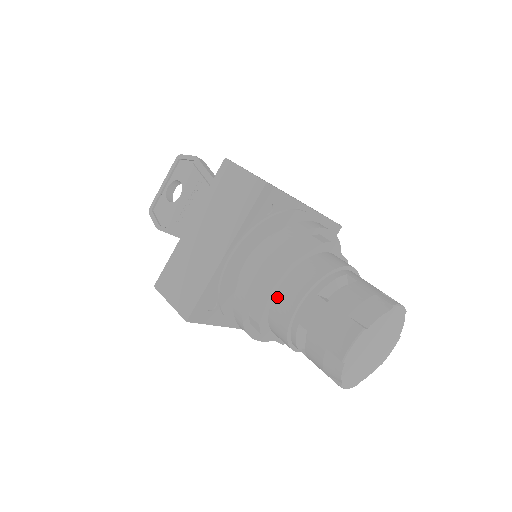
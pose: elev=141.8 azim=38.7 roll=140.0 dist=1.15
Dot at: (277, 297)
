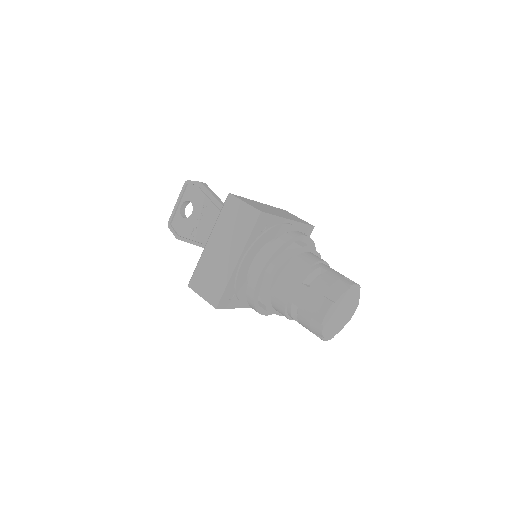
Dot at: (276, 287)
